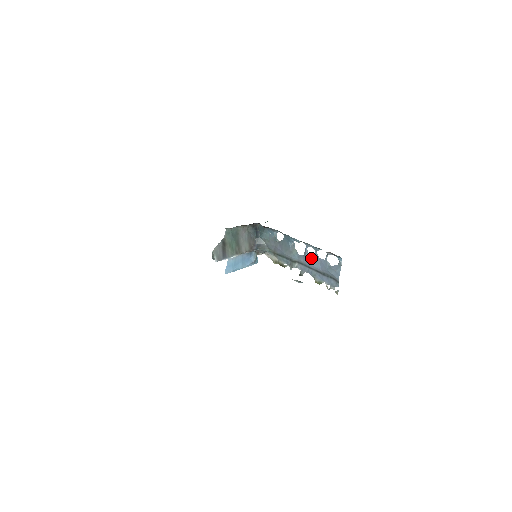
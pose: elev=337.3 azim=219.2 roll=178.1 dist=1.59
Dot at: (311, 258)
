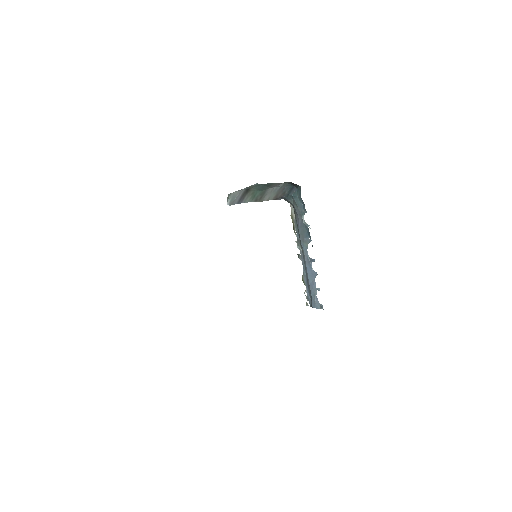
Dot at: (311, 269)
